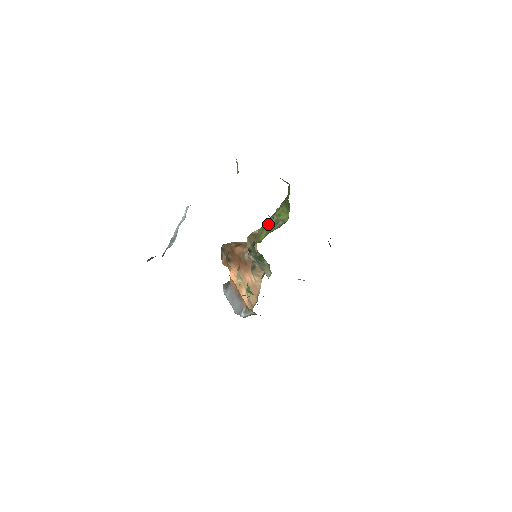
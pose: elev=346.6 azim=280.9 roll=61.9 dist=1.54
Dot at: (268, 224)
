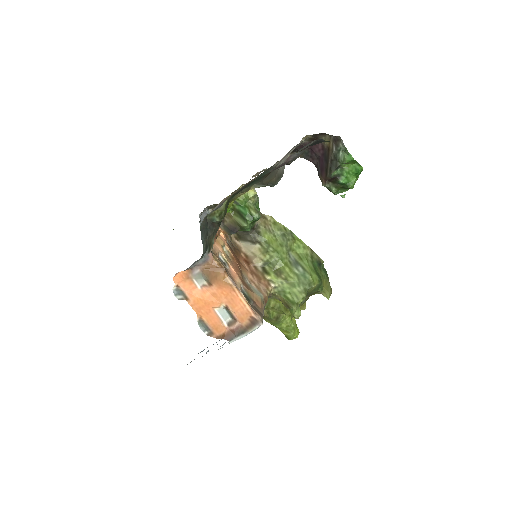
Dot at: (282, 231)
